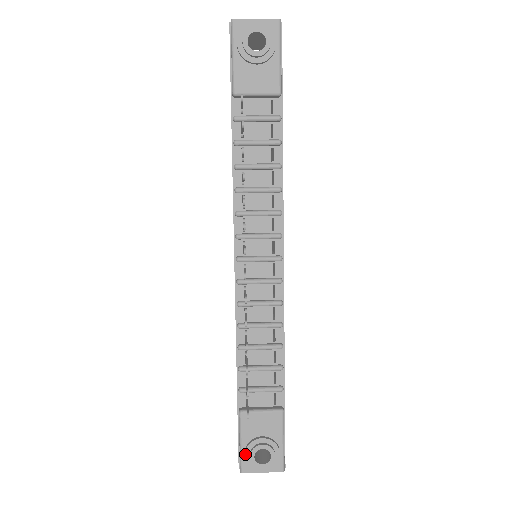
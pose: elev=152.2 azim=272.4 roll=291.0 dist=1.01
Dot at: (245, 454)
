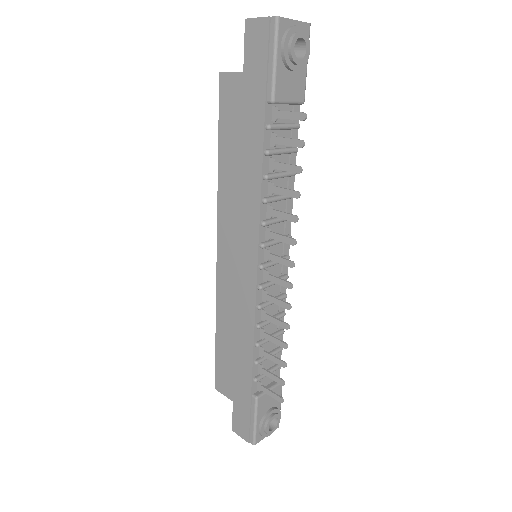
Dot at: (261, 429)
